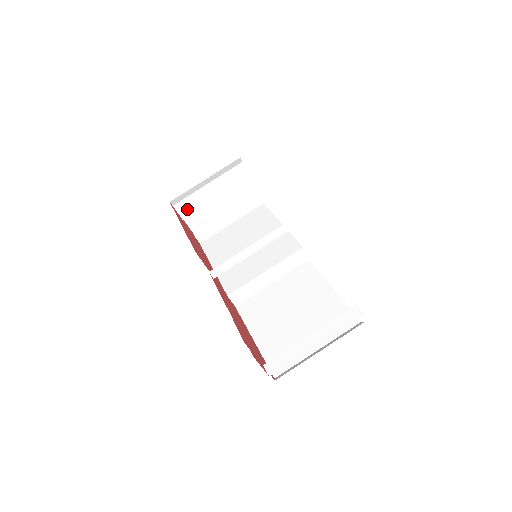
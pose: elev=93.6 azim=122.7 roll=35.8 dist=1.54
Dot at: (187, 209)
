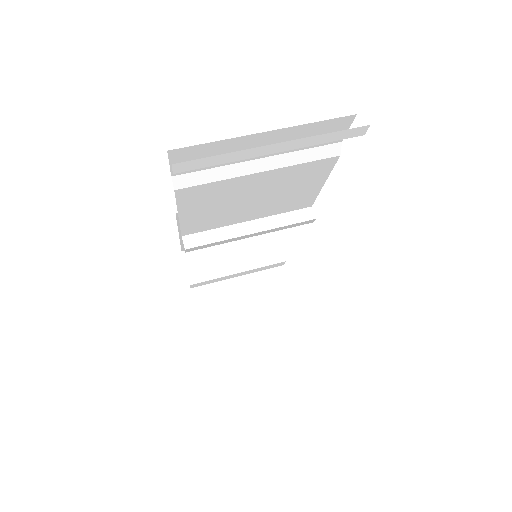
Dot at: (199, 273)
